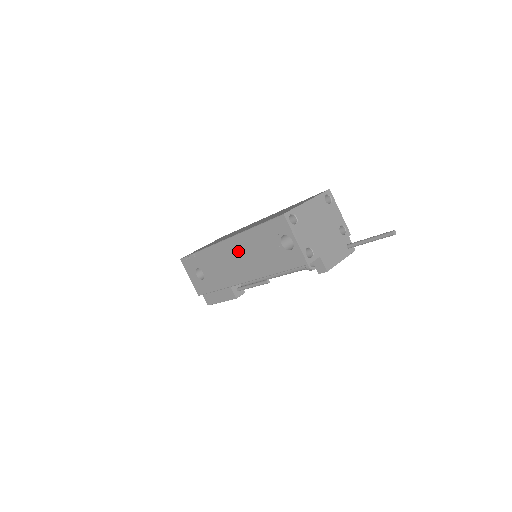
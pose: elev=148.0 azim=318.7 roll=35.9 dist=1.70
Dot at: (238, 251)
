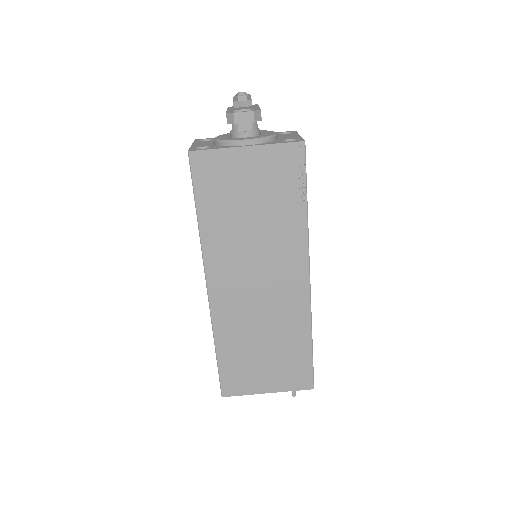
Dot at: occluded
